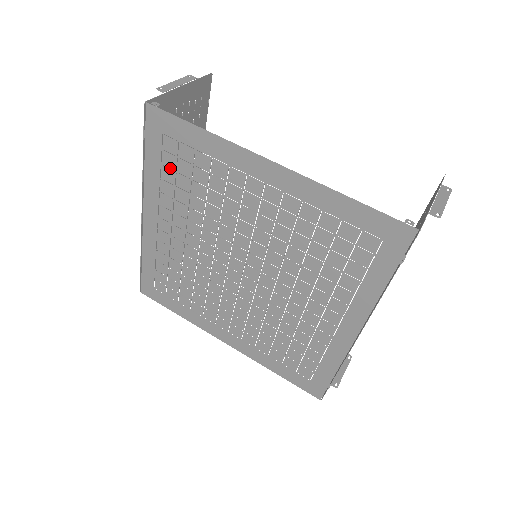
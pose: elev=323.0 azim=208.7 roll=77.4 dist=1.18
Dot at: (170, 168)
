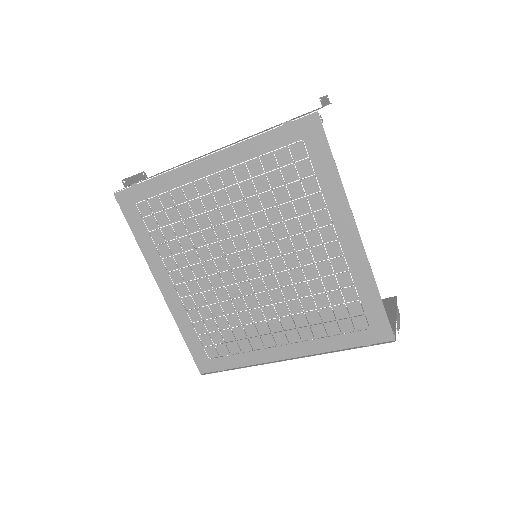
Dot at: (277, 161)
